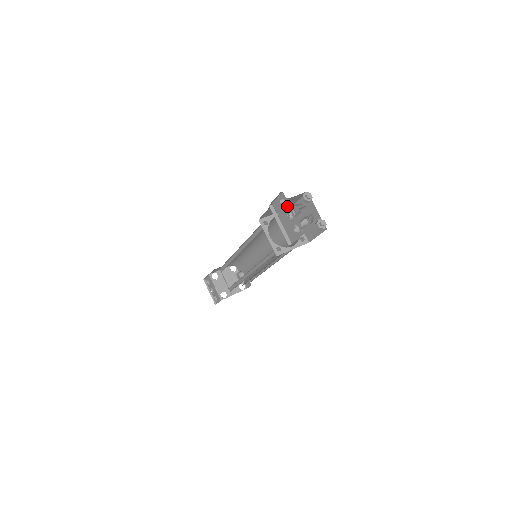
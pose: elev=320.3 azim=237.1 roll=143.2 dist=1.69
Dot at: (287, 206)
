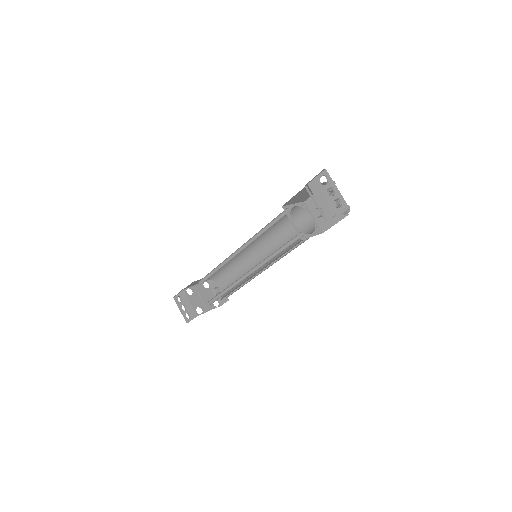
Dot at: (329, 182)
